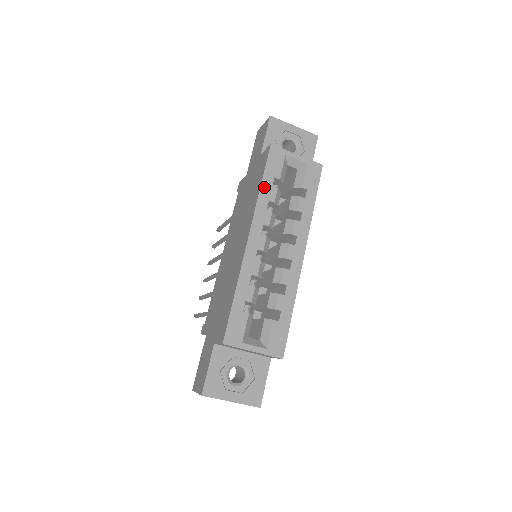
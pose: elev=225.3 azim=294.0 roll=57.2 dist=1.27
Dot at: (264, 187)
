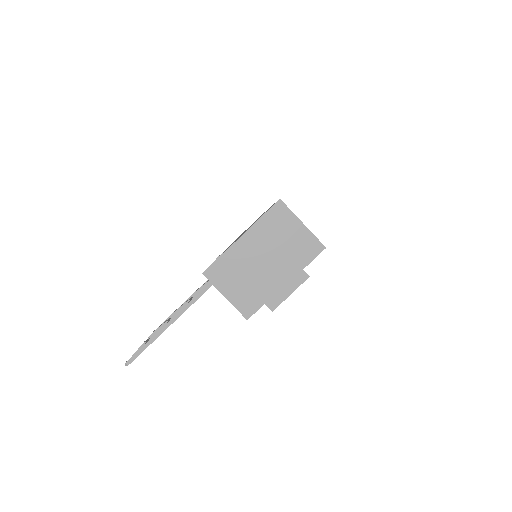
Dot at: occluded
